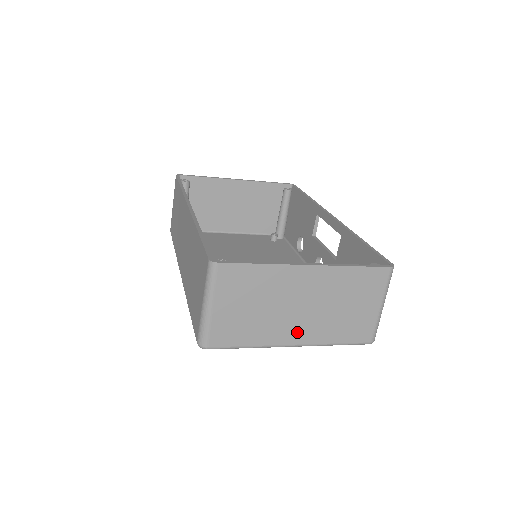
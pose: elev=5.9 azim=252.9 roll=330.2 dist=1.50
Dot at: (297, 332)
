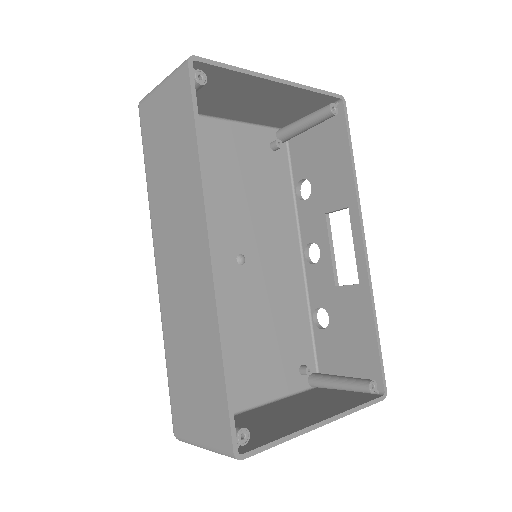
Dot at: occluded
